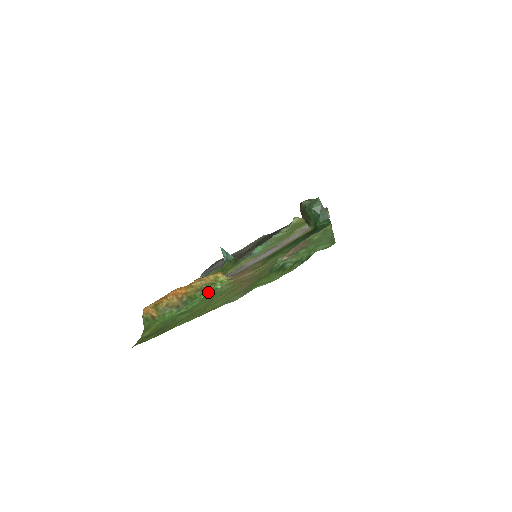
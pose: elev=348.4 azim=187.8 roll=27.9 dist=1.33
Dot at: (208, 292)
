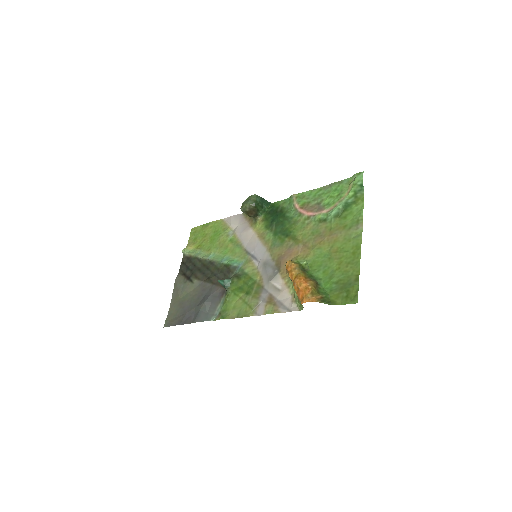
Dot at: (306, 269)
